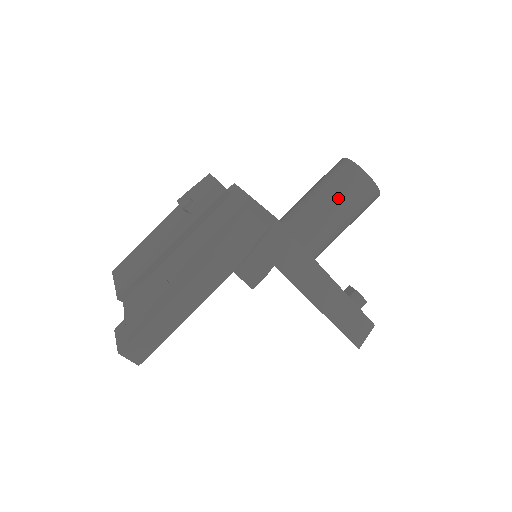
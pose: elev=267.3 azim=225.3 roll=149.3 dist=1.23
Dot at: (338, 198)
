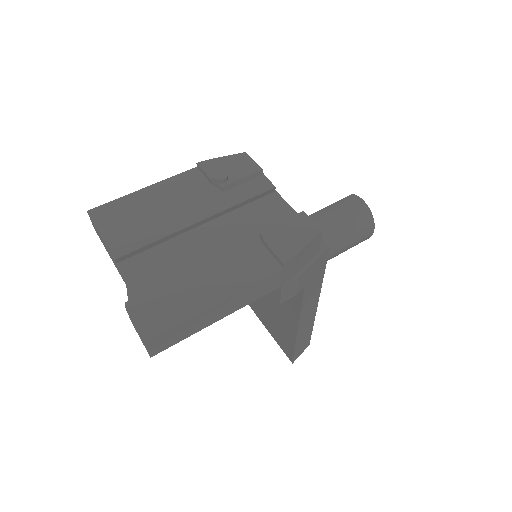
Dot at: (347, 233)
